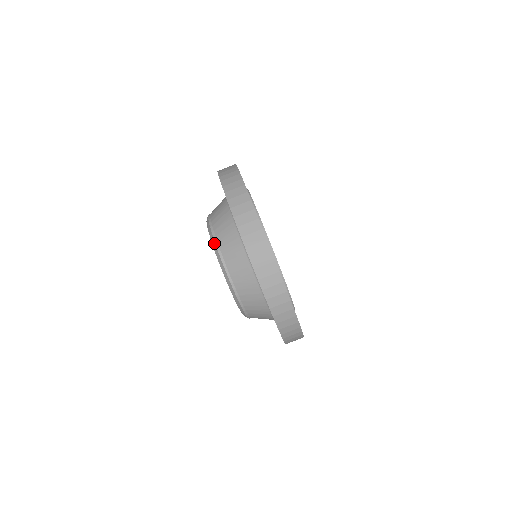
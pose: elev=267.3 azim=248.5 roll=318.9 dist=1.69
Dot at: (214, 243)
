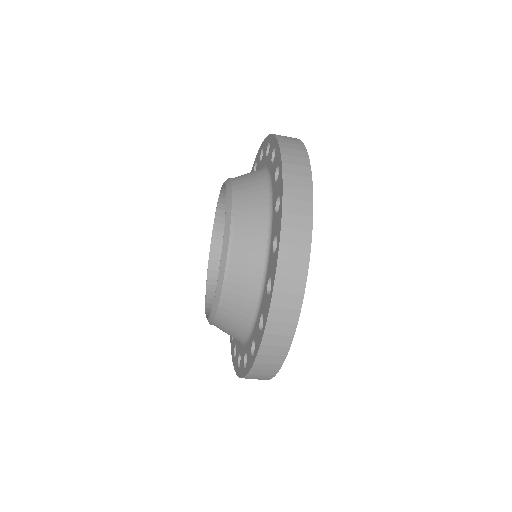
Dot at: (219, 296)
